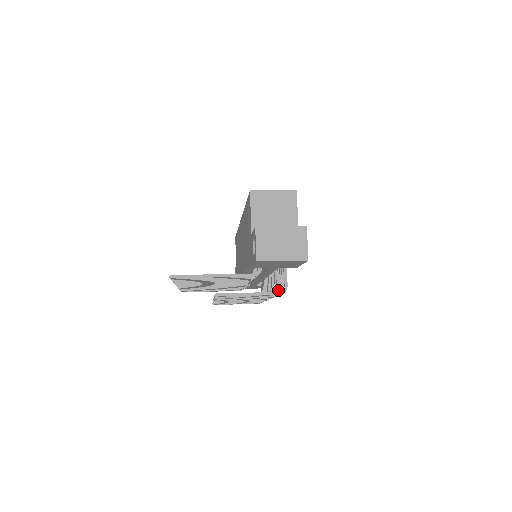
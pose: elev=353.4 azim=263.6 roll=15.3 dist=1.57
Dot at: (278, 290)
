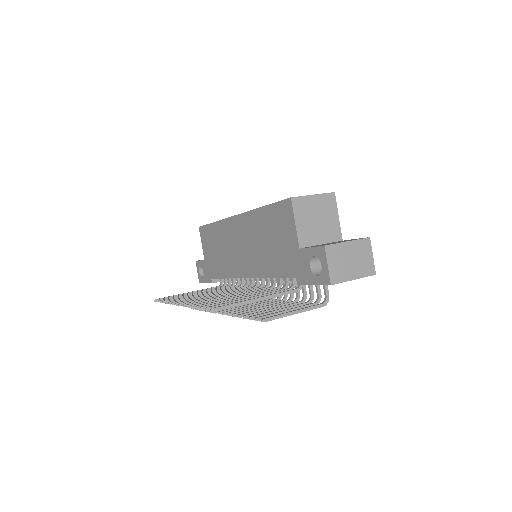
Dot at: (304, 296)
